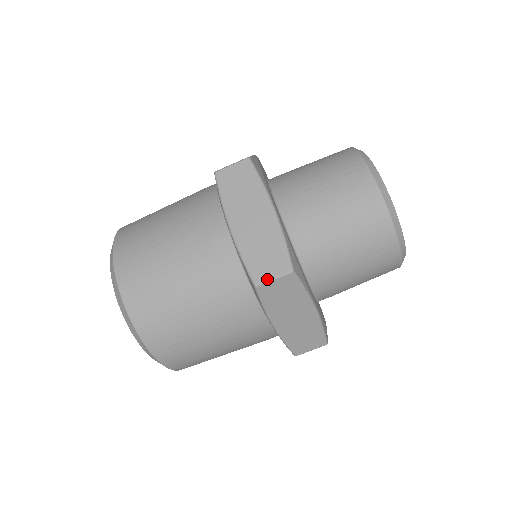
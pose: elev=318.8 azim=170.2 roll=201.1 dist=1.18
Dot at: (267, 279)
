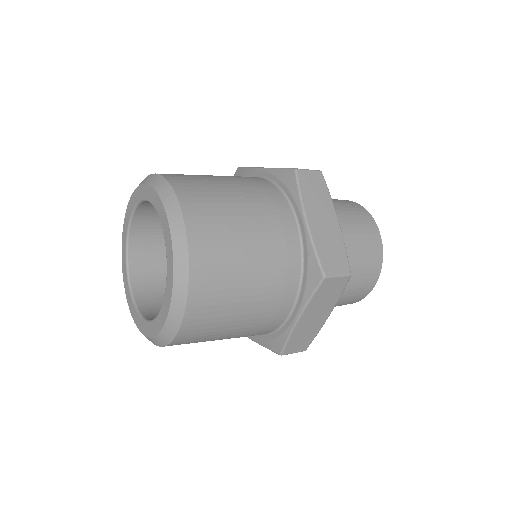
Dot at: (334, 274)
